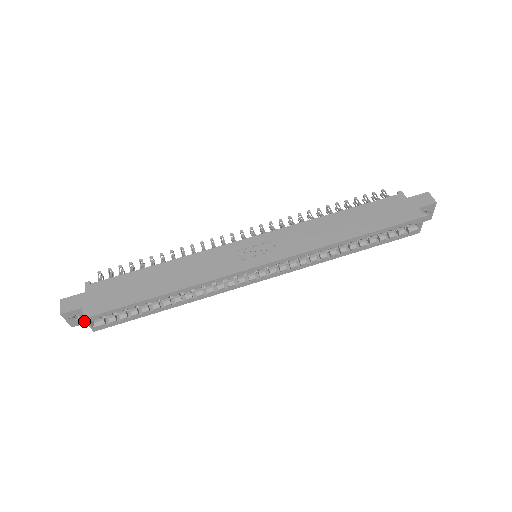
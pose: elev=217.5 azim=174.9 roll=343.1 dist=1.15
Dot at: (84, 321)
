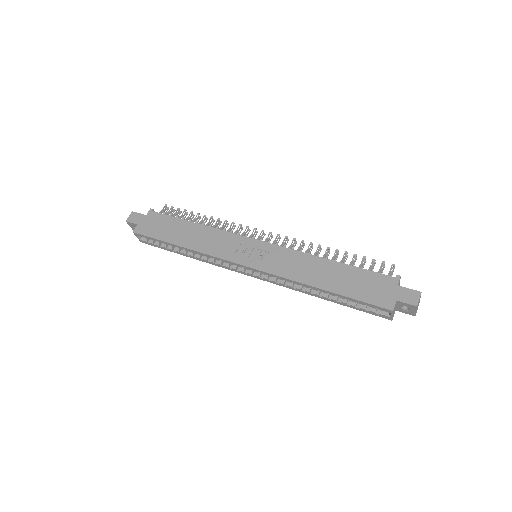
Dot at: occluded
